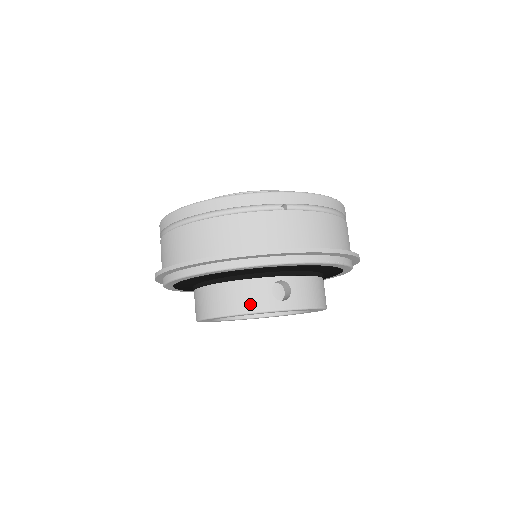
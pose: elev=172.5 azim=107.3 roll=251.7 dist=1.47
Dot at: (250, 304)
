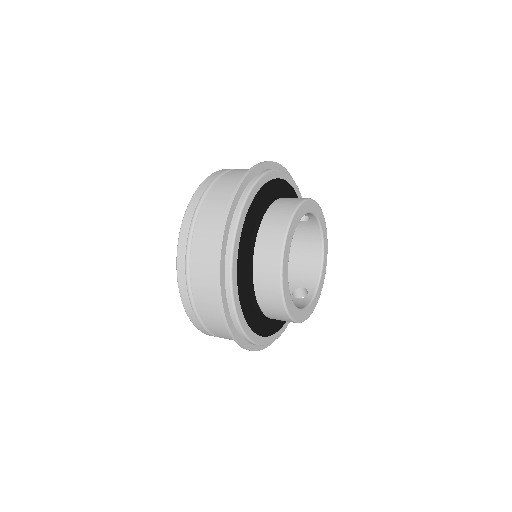
Dot at: occluded
